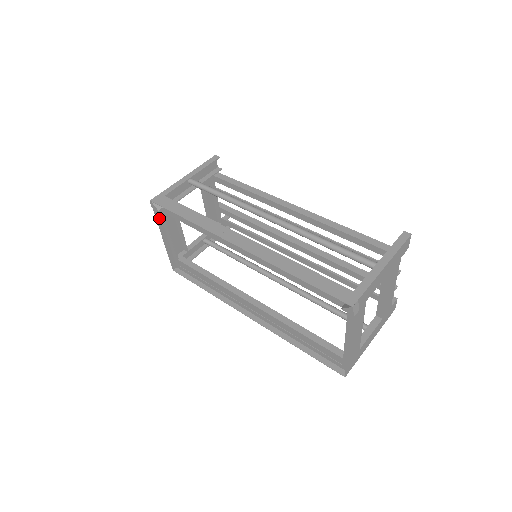
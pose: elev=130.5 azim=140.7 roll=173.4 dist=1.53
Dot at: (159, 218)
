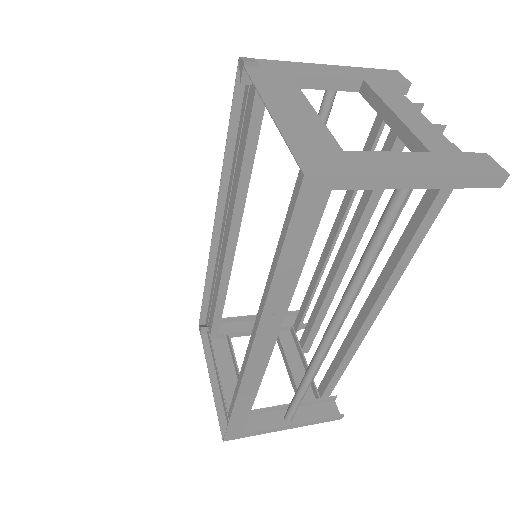
Dot at: (208, 350)
